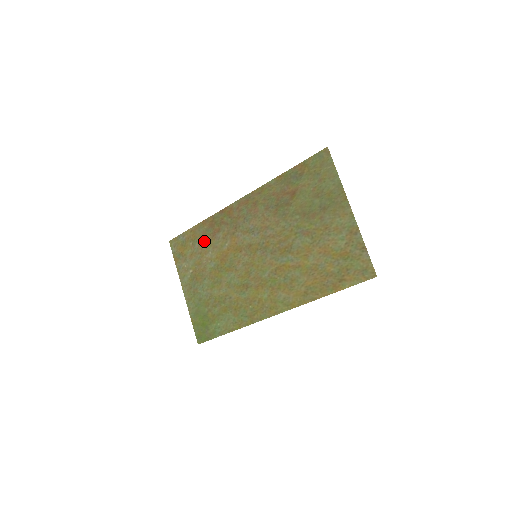
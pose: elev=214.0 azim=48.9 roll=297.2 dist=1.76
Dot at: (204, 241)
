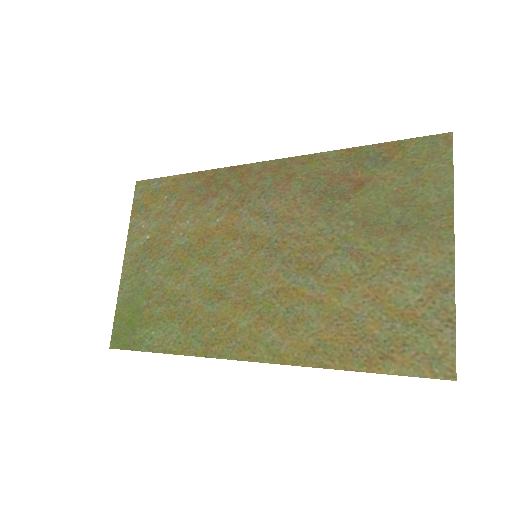
Dot at: (186, 201)
